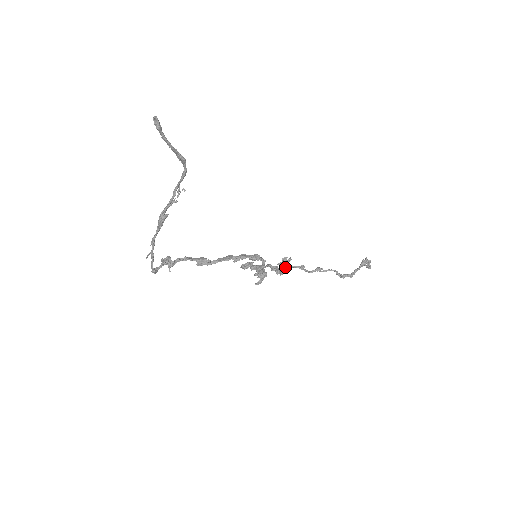
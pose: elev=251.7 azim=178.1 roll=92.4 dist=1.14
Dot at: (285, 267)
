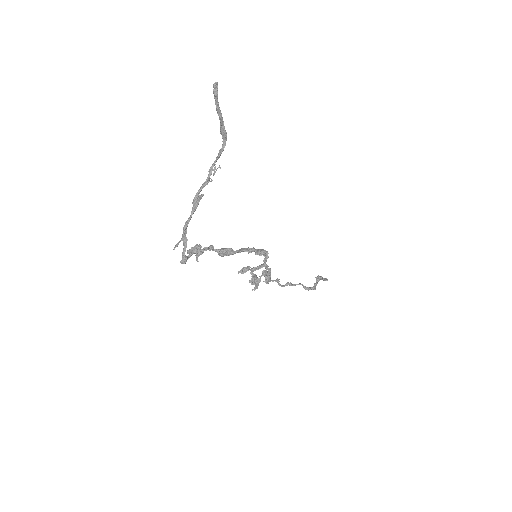
Dot at: occluded
